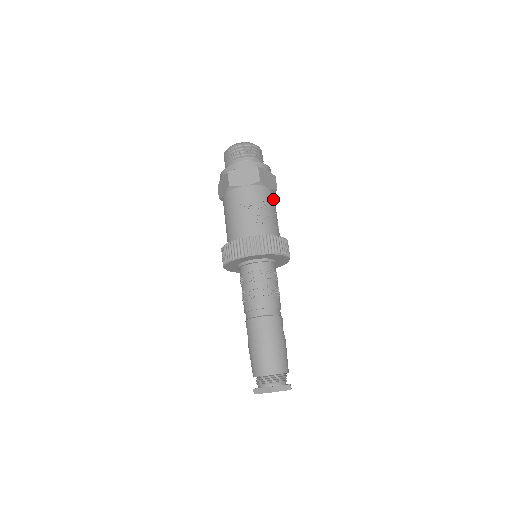
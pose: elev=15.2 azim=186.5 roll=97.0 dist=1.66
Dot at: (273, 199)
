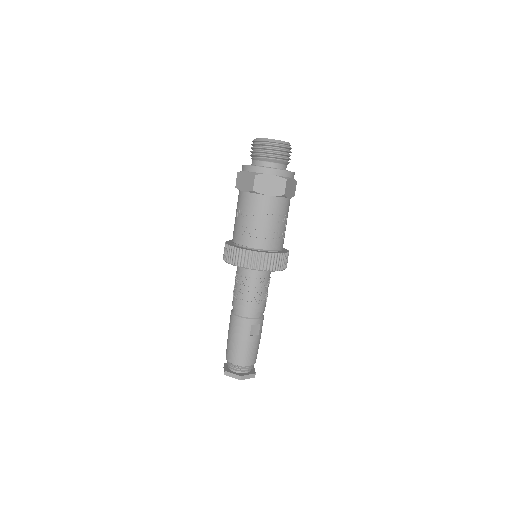
Dot at: (272, 207)
